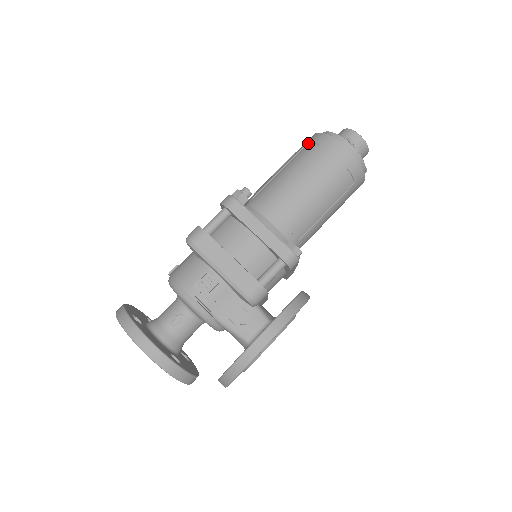
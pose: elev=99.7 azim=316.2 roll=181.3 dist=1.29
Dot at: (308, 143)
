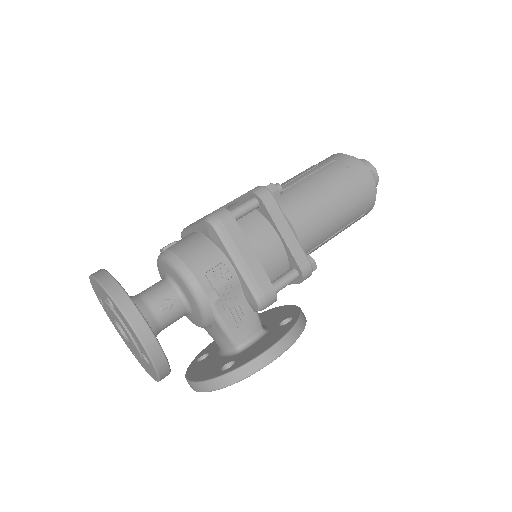
Dot at: (335, 160)
